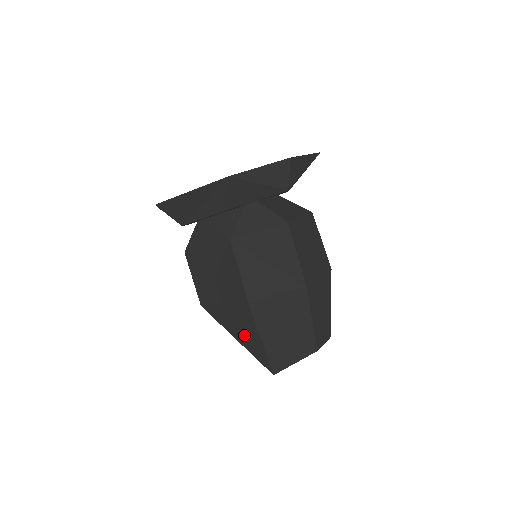
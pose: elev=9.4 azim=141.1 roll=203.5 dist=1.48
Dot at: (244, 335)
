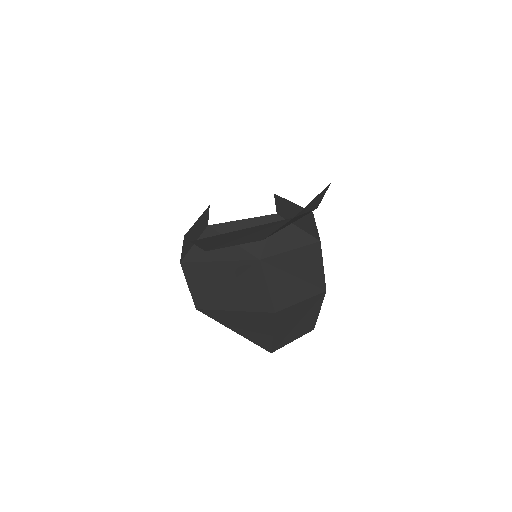
Dot at: (250, 331)
